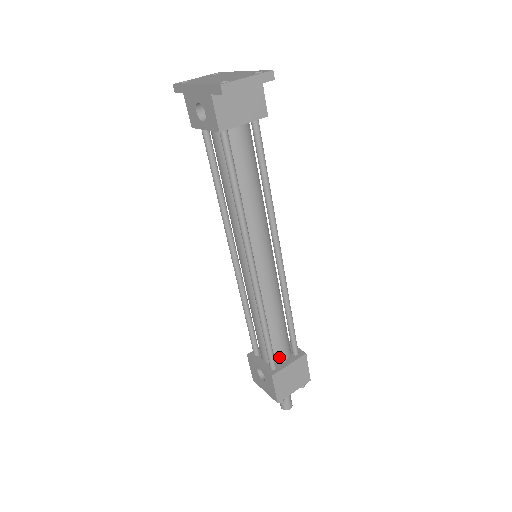
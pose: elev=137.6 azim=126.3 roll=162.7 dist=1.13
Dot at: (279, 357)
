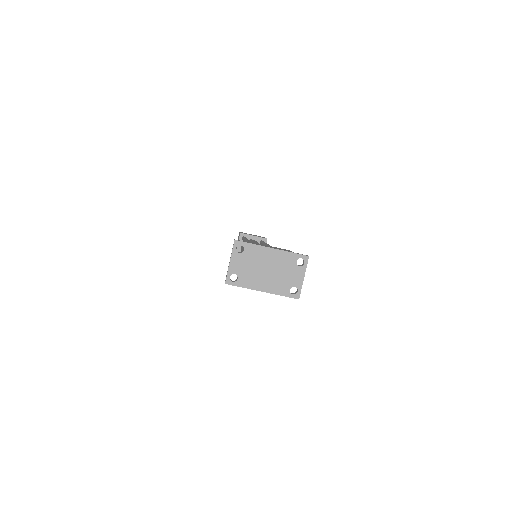
Dot at: occluded
